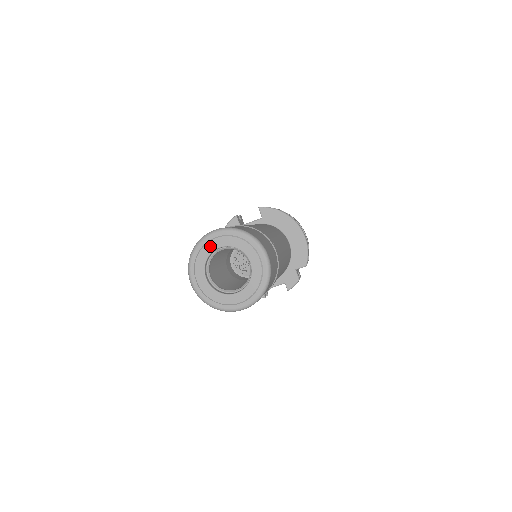
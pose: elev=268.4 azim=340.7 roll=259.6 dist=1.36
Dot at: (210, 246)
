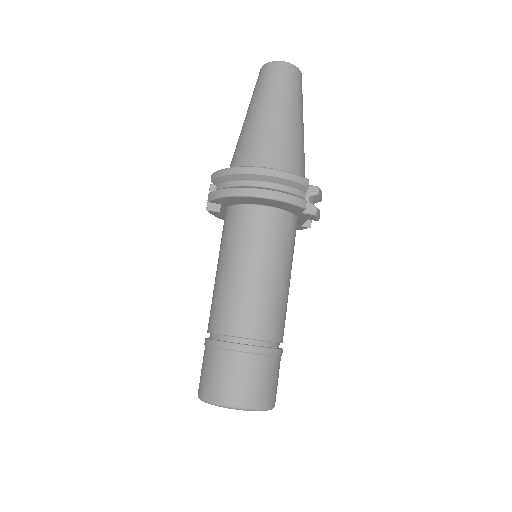
Dot at: occluded
